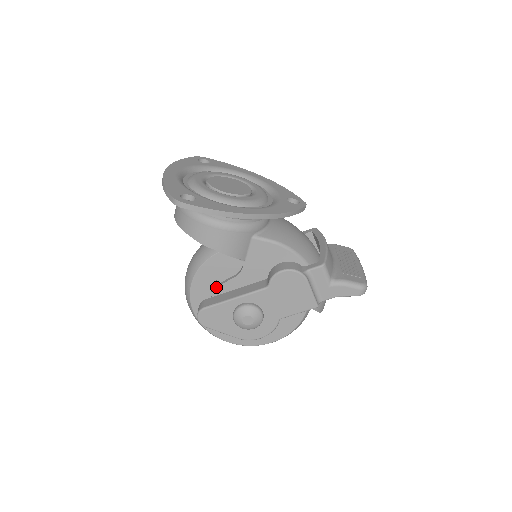
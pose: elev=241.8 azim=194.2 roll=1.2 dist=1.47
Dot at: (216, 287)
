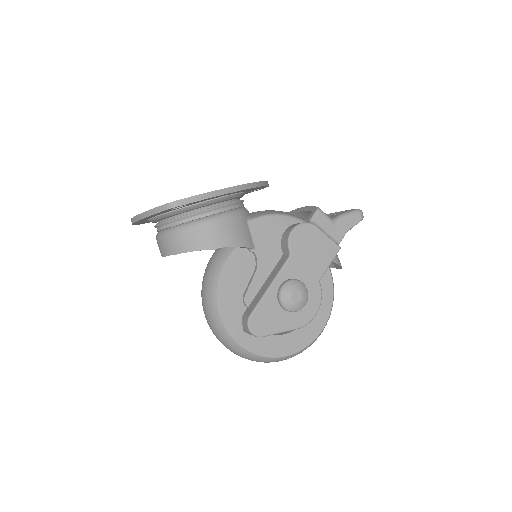
Dot at: (246, 294)
